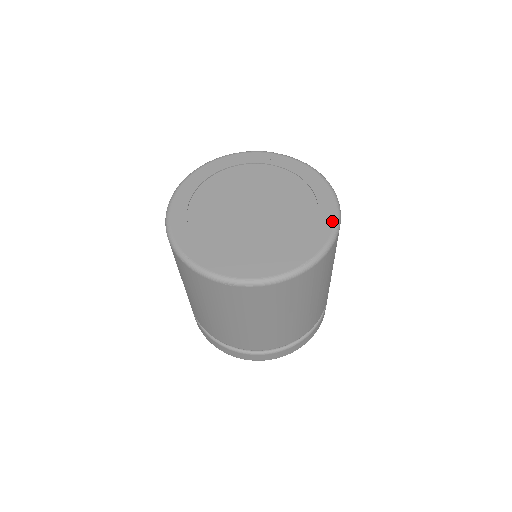
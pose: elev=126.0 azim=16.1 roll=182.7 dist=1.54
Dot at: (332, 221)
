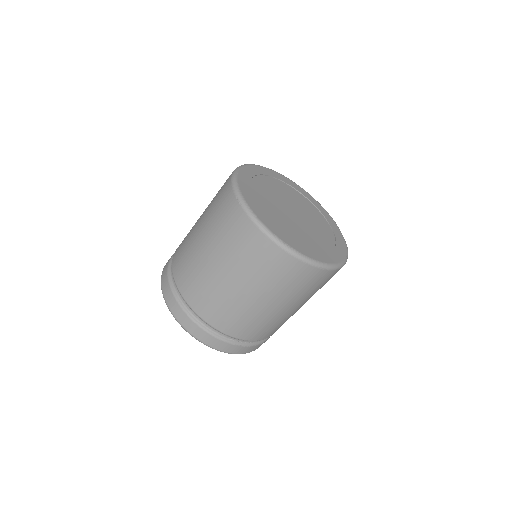
Dot at: (326, 261)
